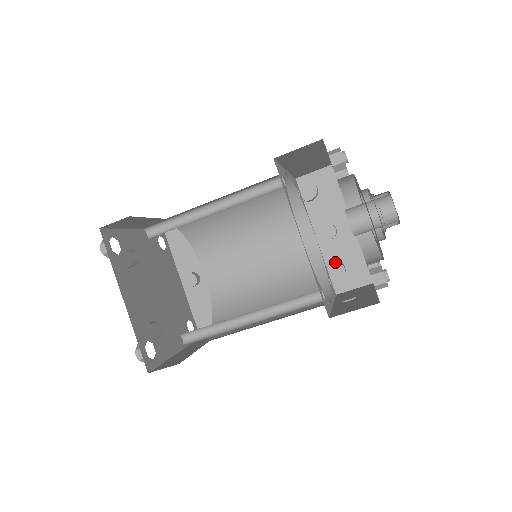
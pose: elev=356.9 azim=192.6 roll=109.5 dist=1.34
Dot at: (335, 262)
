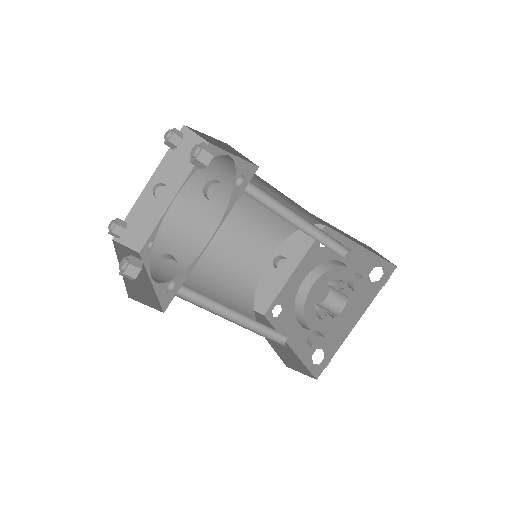
Dot at: (261, 283)
